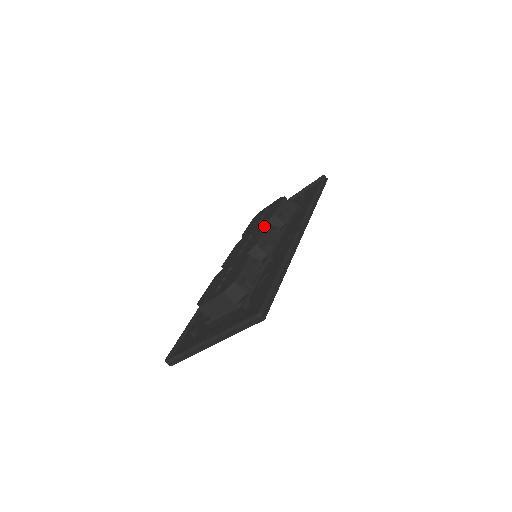
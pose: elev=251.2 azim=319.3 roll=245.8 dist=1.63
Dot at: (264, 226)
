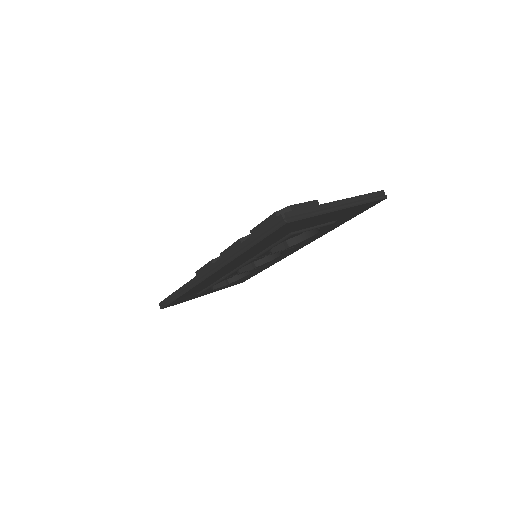
Dot at: occluded
